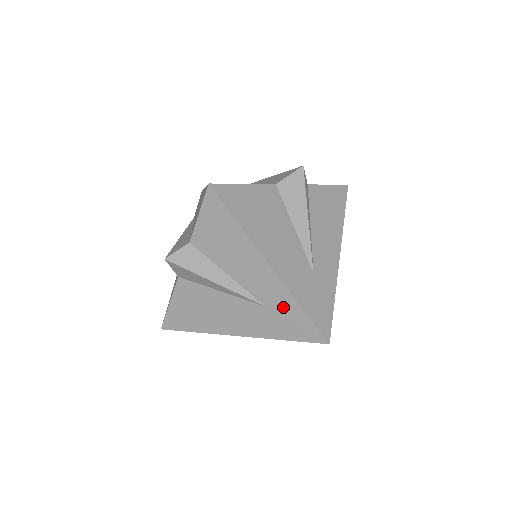
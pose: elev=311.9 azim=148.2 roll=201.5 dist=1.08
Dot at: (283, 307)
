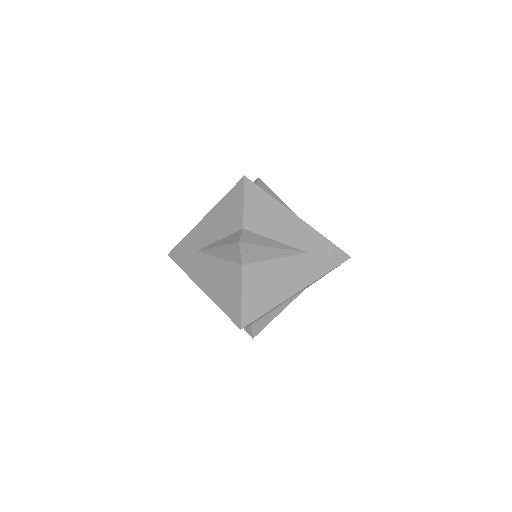
Dot at: (317, 246)
